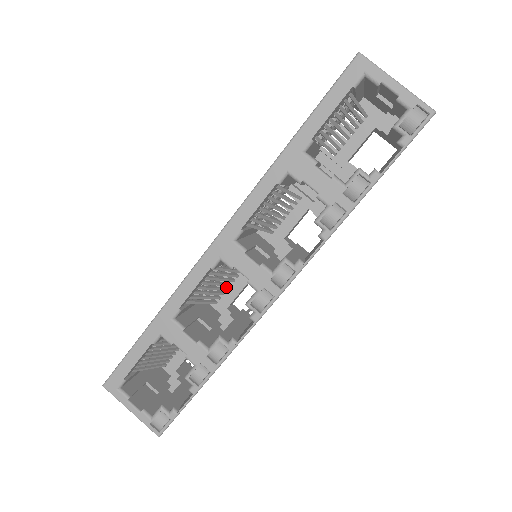
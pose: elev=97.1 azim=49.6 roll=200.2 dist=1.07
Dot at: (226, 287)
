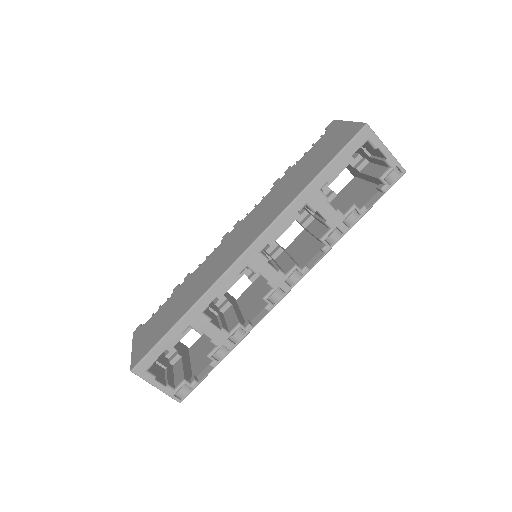
Dot at: occluded
